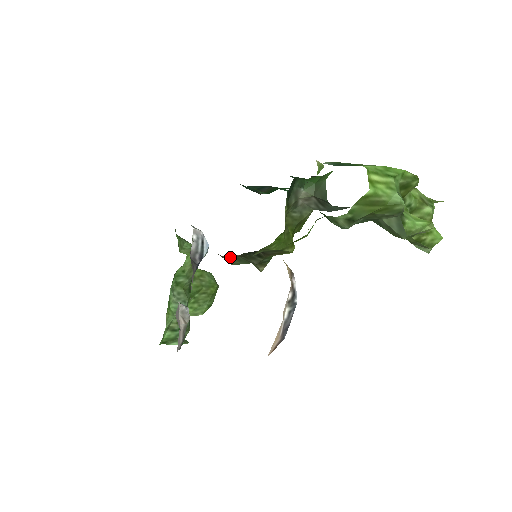
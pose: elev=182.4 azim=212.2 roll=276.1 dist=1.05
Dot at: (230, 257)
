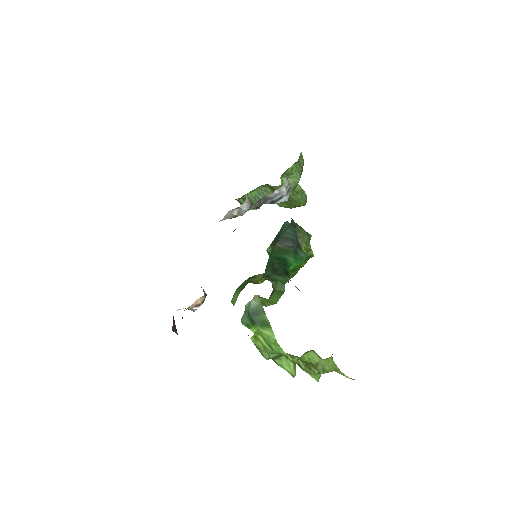
Dot at: occluded
